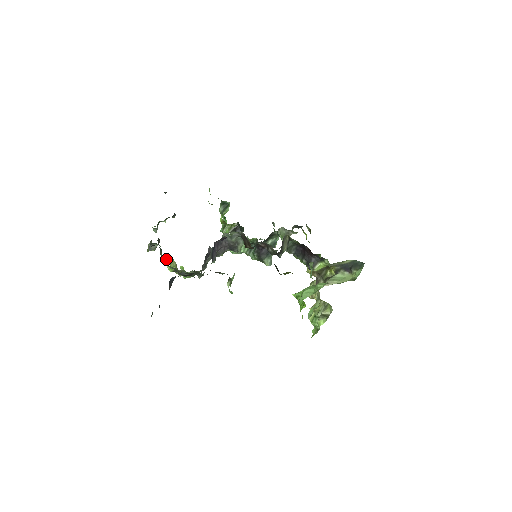
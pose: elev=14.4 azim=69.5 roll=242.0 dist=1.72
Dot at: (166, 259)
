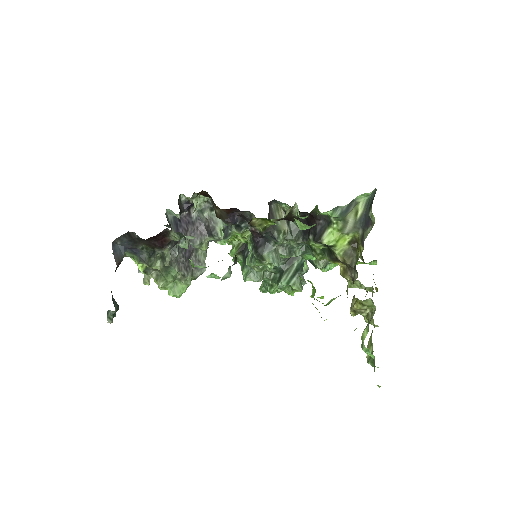
Dot at: occluded
